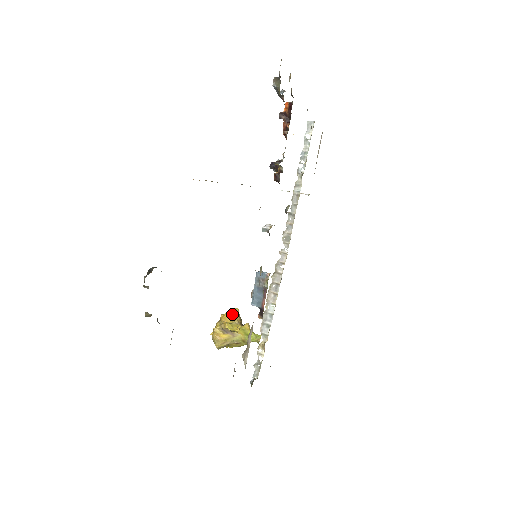
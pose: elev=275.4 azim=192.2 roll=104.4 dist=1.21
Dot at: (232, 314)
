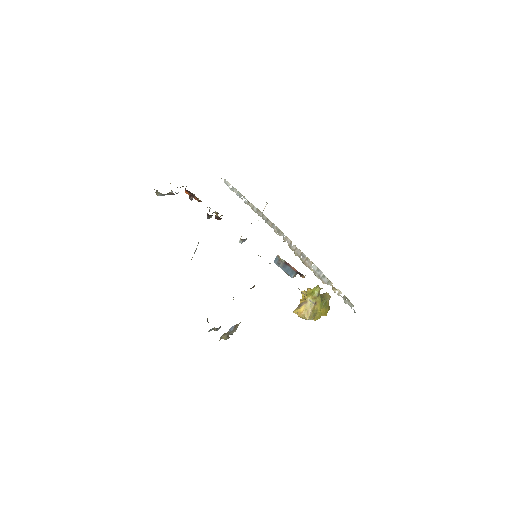
Dot at: (304, 297)
